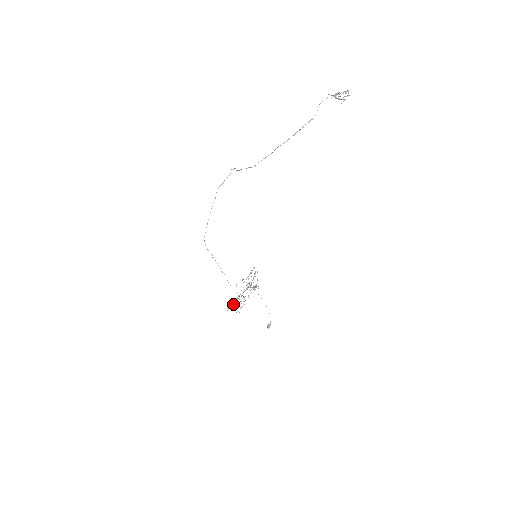
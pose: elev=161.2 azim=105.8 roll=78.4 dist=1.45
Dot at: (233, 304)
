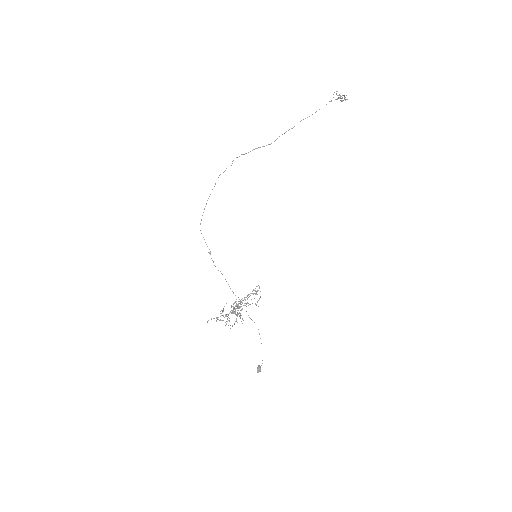
Dot at: occluded
